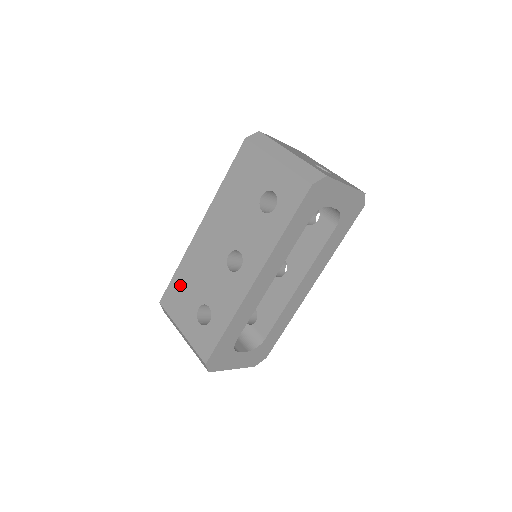
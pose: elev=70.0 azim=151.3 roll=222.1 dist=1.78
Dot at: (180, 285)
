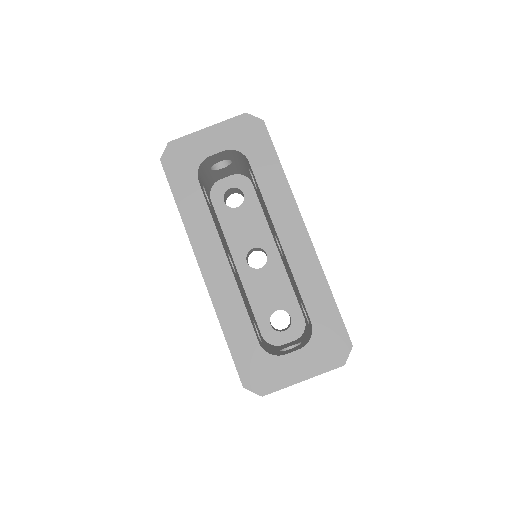
Dot at: occluded
